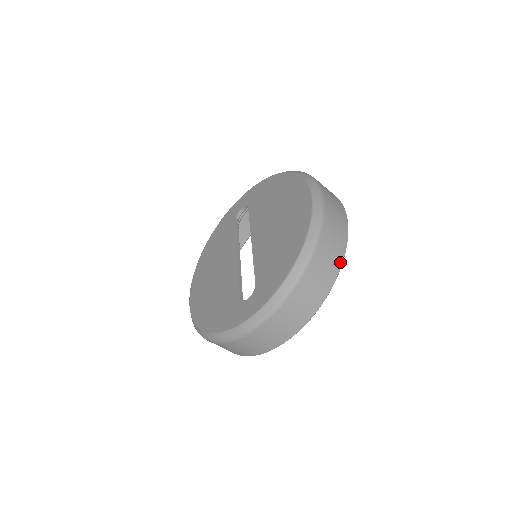
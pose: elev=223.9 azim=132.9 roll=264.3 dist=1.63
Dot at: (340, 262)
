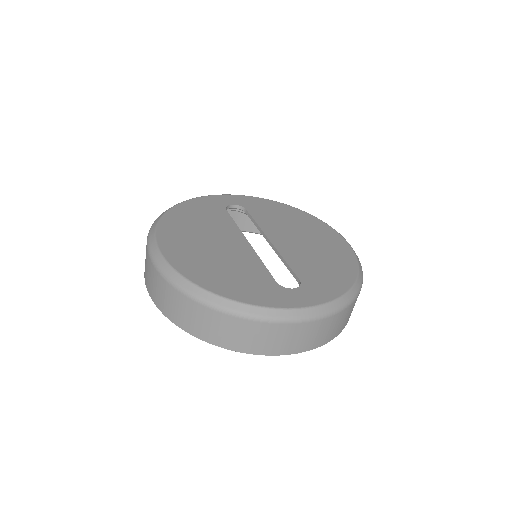
Dot at: occluded
